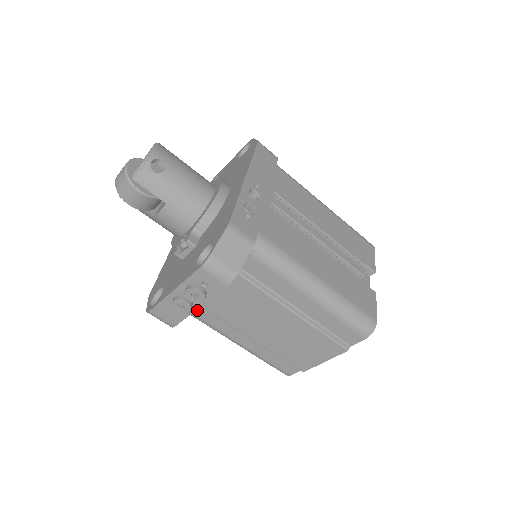
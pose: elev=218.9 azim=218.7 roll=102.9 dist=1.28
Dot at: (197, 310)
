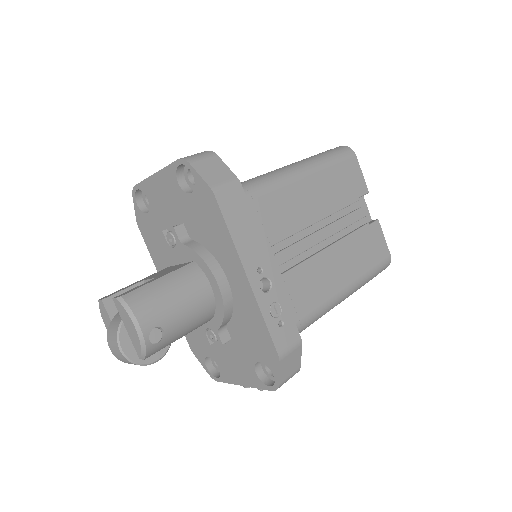
Dot at: occluded
